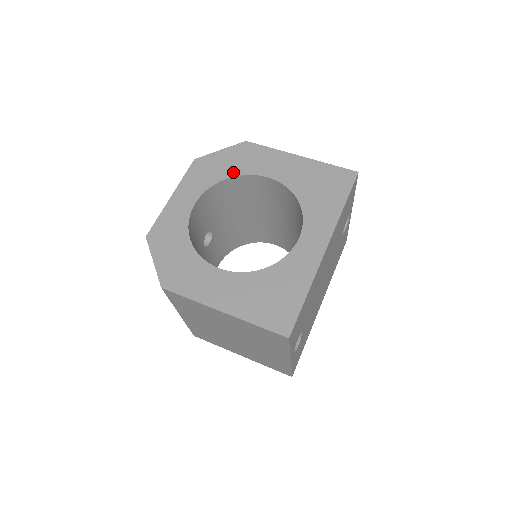
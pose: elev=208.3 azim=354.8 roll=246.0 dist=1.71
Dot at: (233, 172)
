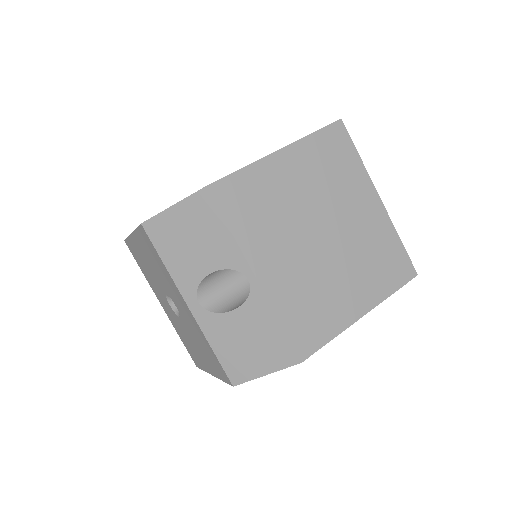
Dot at: occluded
